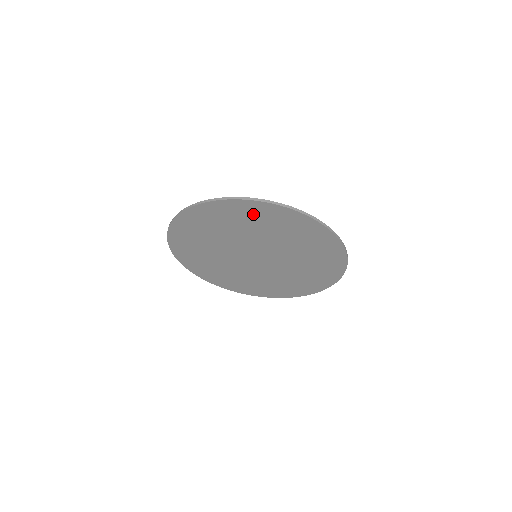
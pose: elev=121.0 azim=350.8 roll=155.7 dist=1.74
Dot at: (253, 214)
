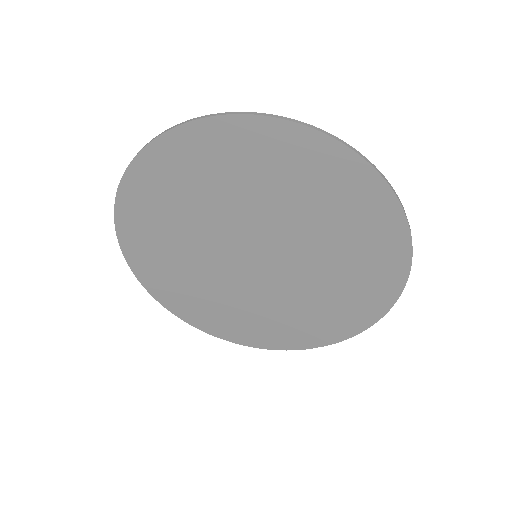
Dot at: (157, 188)
